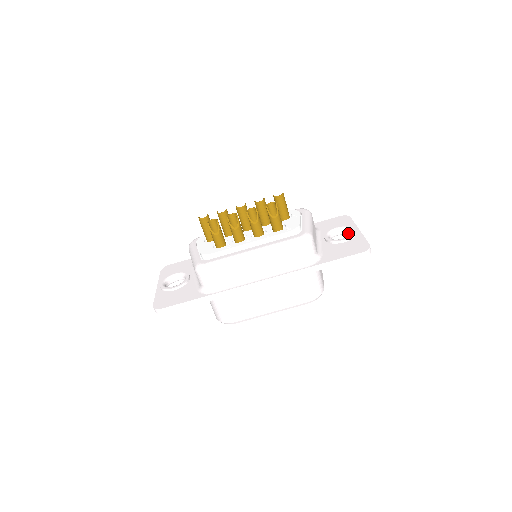
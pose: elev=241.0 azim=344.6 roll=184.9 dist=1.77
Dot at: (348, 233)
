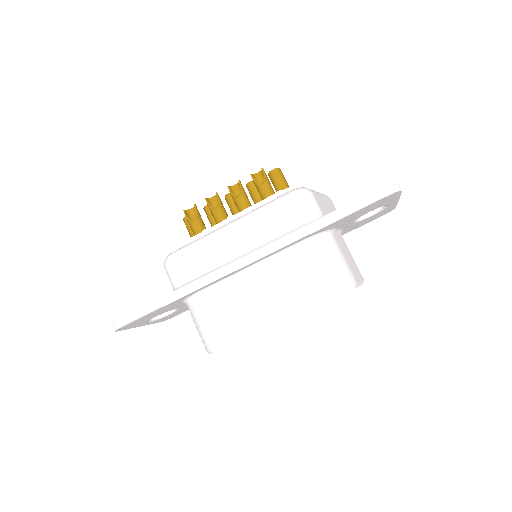
Dot at: occluded
